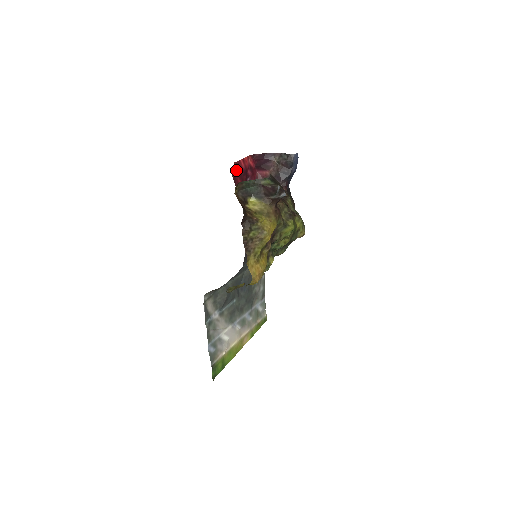
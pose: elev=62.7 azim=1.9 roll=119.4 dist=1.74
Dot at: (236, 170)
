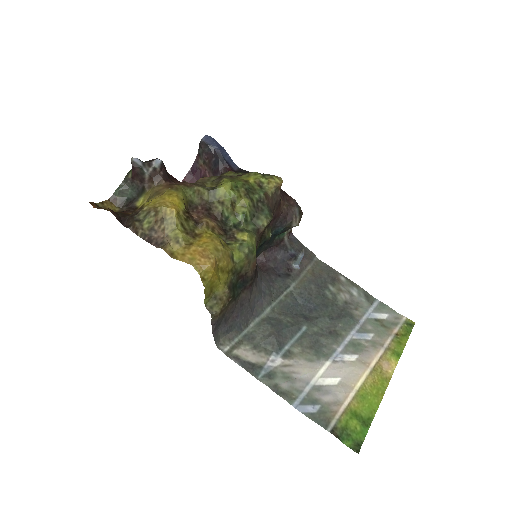
Dot at: occluded
